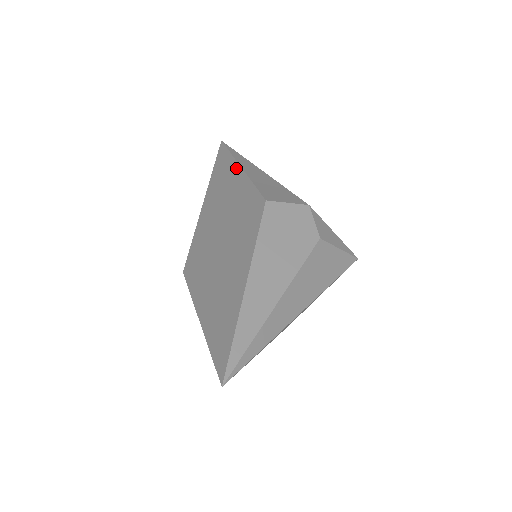
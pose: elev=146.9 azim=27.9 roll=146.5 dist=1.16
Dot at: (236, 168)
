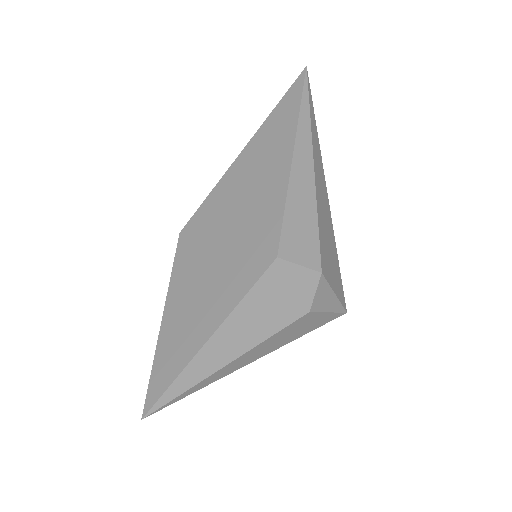
Dot at: (288, 151)
